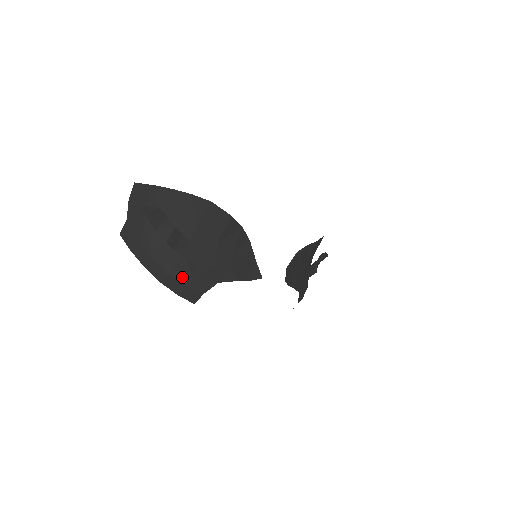
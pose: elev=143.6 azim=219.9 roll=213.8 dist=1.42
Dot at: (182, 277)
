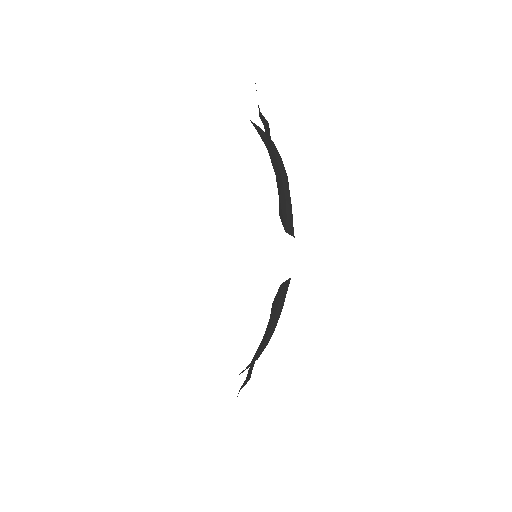
Dot at: (263, 350)
